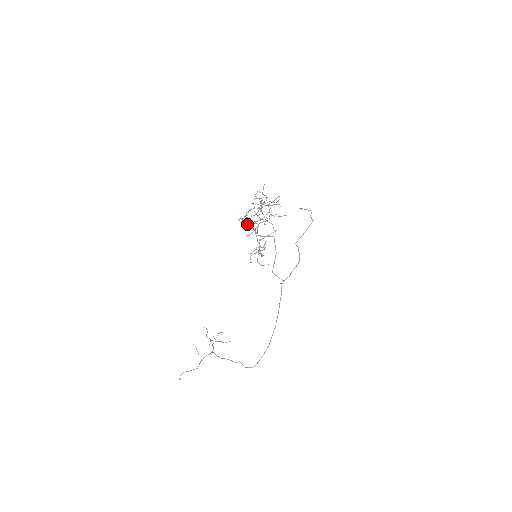
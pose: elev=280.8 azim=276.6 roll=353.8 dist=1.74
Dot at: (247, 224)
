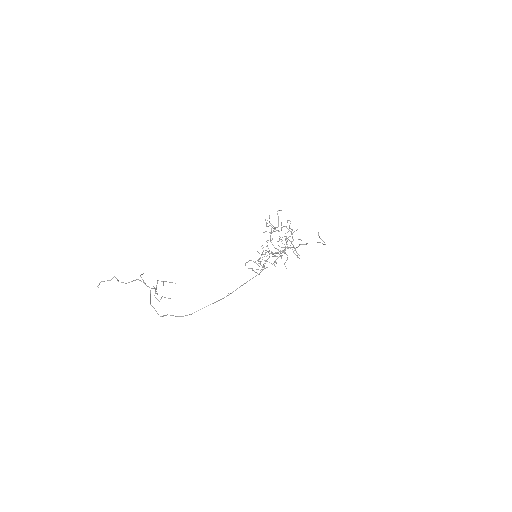
Dot at: (270, 225)
